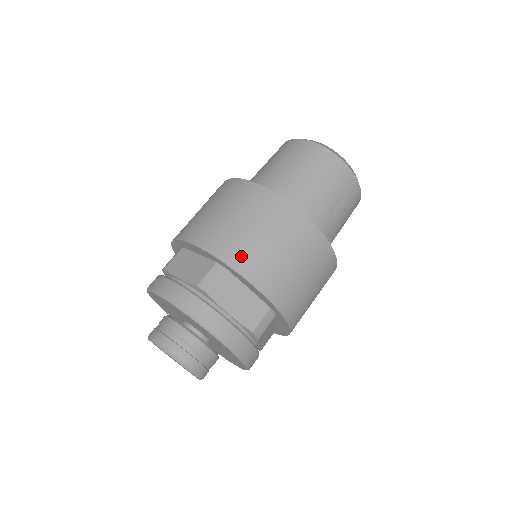
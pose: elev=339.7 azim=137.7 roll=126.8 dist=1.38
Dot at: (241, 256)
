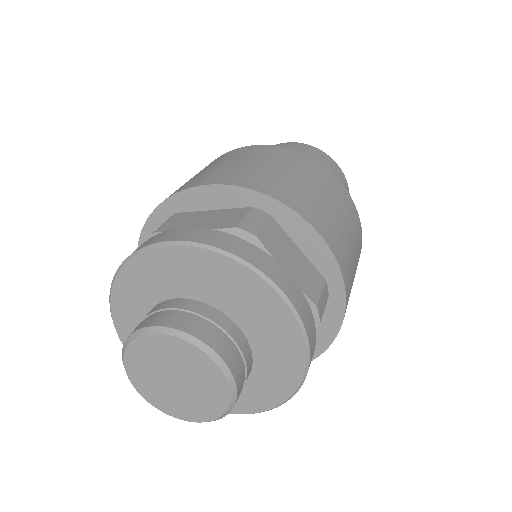
Dot at: (291, 195)
